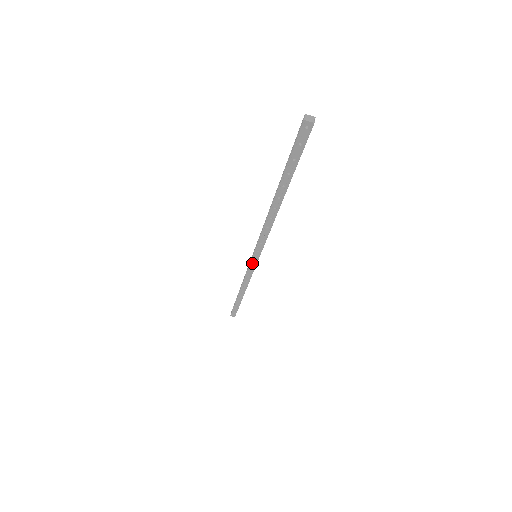
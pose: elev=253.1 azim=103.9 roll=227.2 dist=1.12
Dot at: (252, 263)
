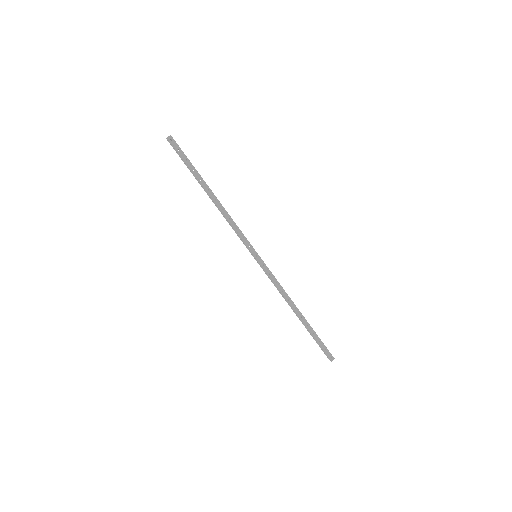
Dot at: (261, 264)
